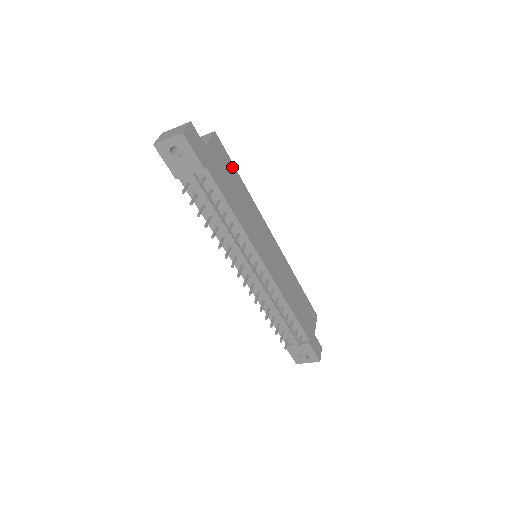
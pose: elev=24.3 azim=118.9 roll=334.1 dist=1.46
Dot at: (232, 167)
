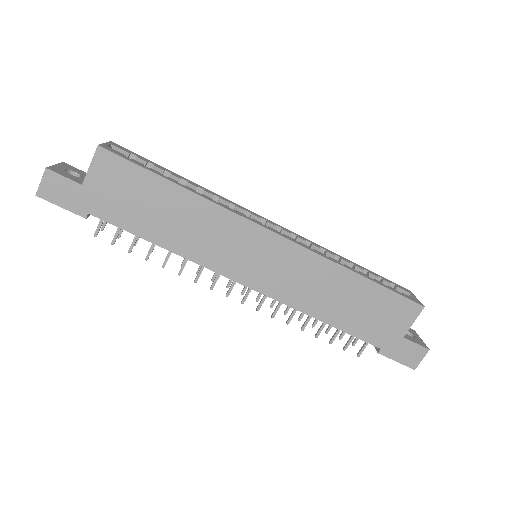
Dot at: (148, 177)
